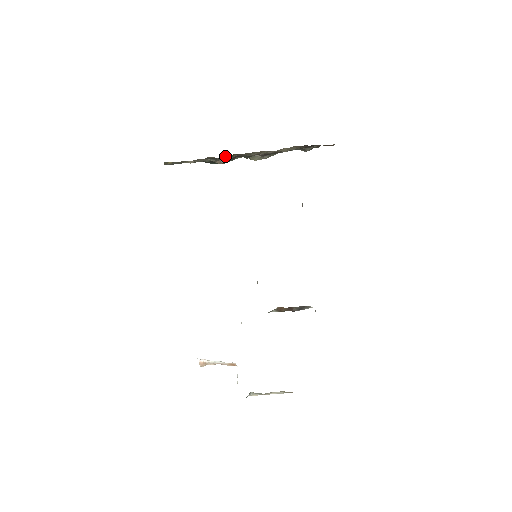
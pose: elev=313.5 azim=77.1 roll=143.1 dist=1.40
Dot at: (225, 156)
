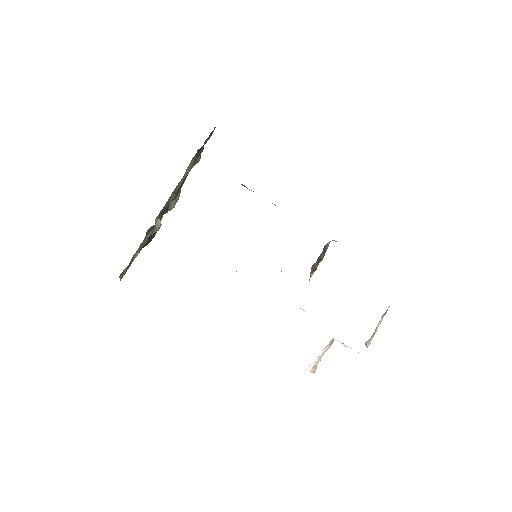
Dot at: (155, 221)
